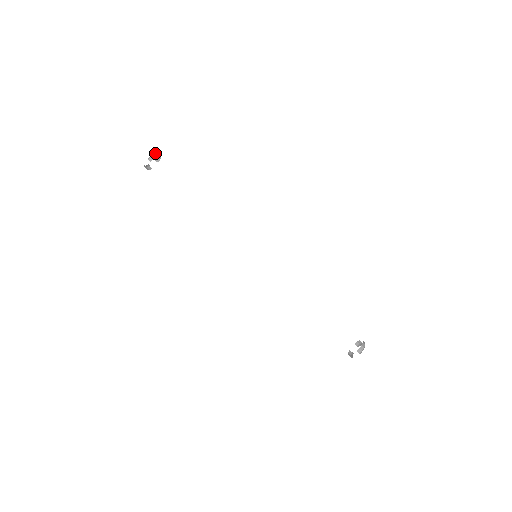
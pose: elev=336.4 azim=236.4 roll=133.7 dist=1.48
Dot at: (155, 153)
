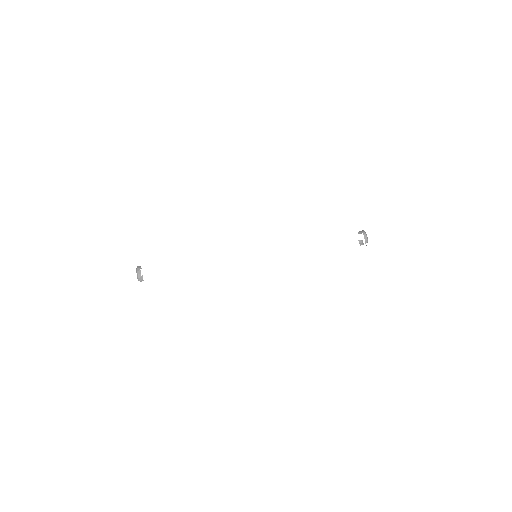
Dot at: (137, 273)
